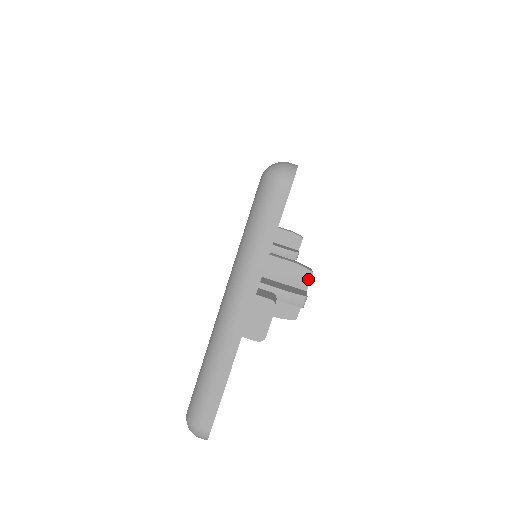
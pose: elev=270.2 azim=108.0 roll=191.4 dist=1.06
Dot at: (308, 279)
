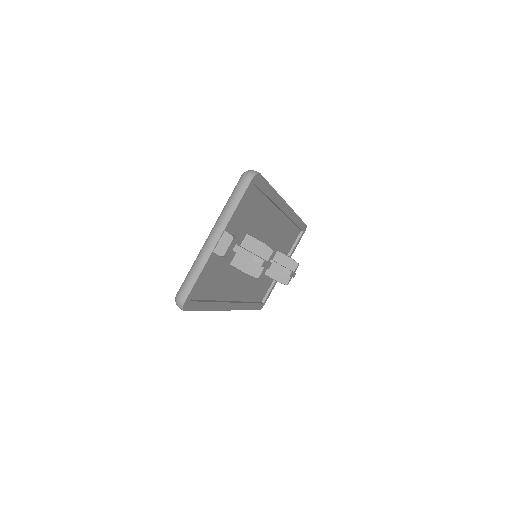
Dot at: (270, 254)
